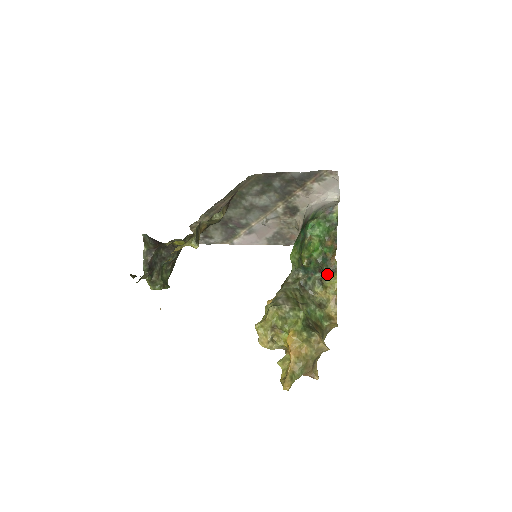
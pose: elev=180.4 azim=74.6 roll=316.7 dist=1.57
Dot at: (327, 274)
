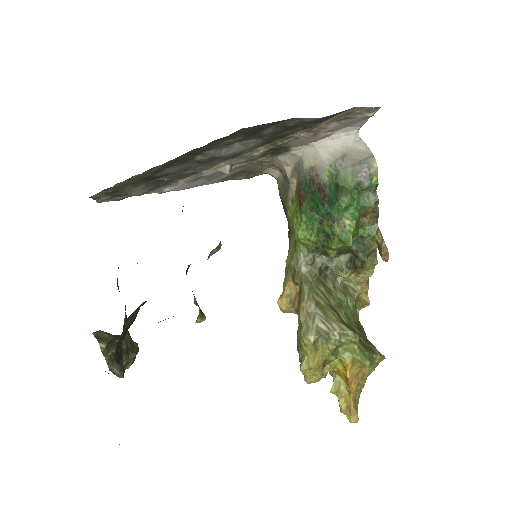
Dot at: (368, 266)
